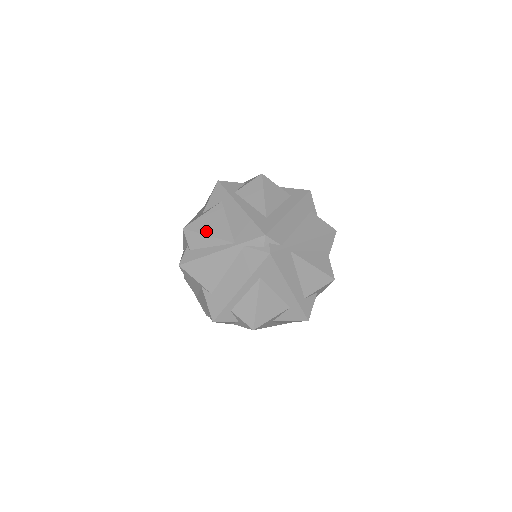
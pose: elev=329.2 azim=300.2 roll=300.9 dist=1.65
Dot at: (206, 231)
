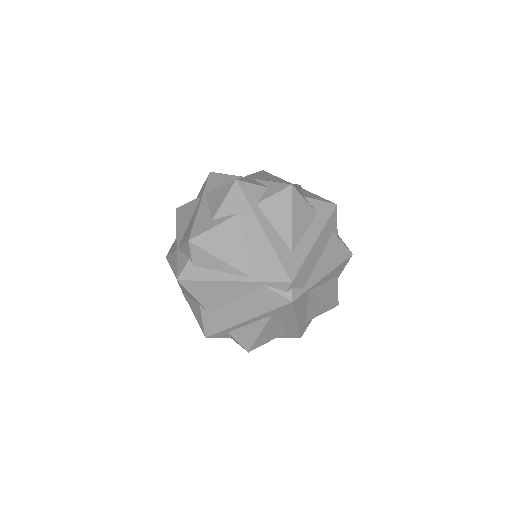
Dot at: (218, 252)
